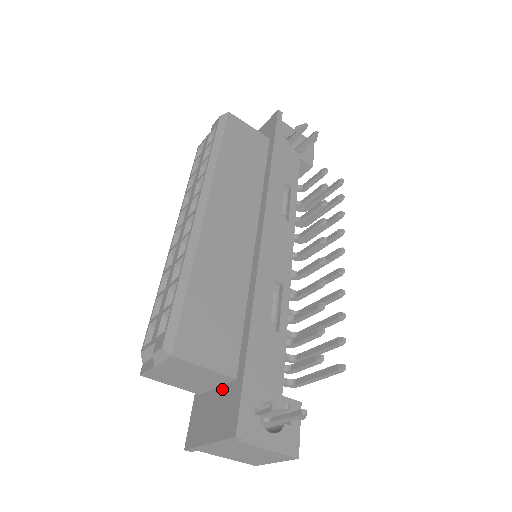
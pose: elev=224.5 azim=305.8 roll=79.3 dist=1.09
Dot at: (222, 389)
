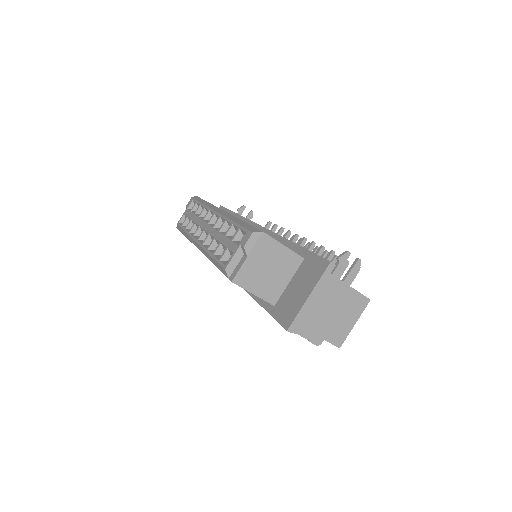
Dot at: (296, 275)
